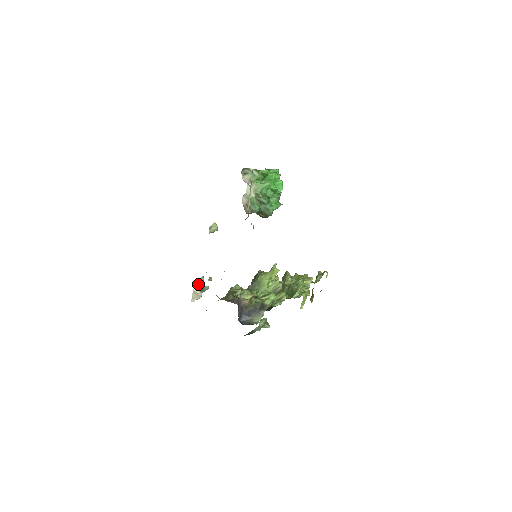
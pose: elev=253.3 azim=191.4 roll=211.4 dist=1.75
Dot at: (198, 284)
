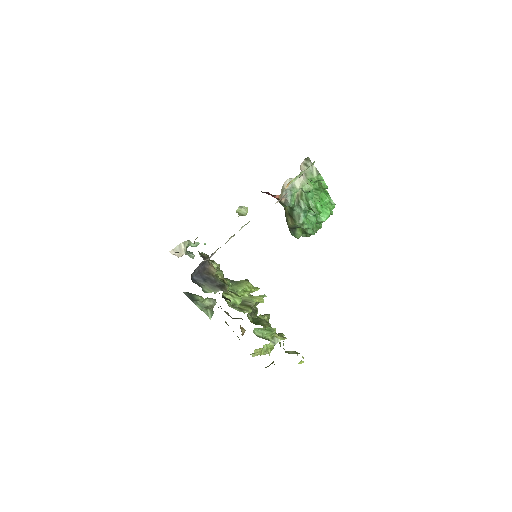
Dot at: (189, 243)
